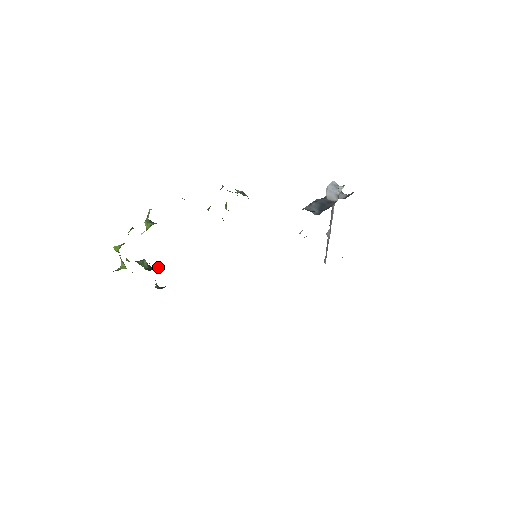
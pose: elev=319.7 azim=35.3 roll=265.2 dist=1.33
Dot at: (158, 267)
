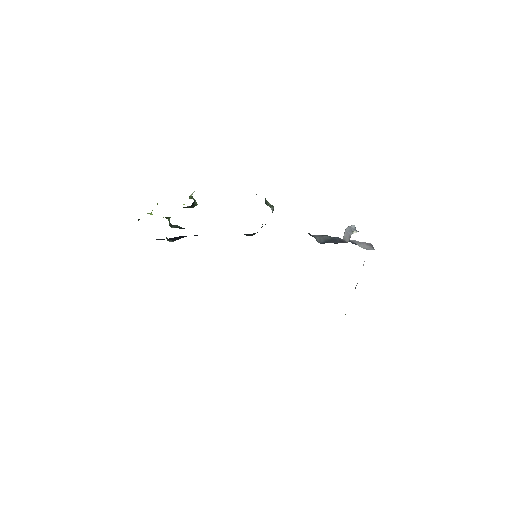
Dot at: (177, 227)
